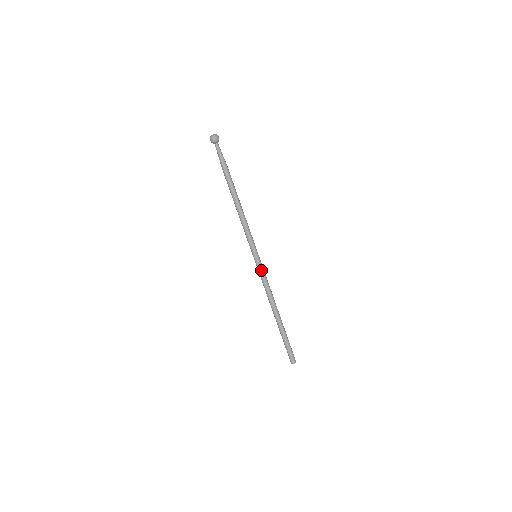
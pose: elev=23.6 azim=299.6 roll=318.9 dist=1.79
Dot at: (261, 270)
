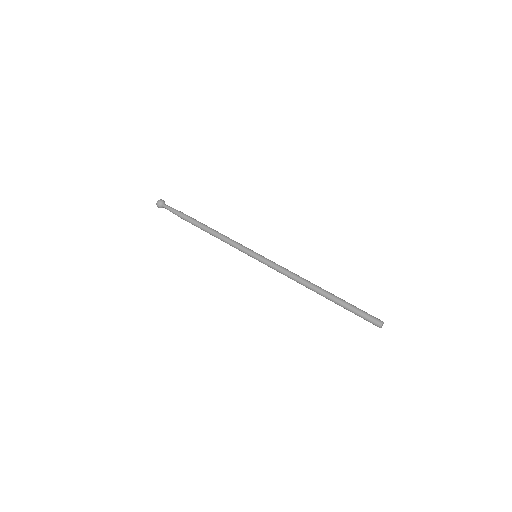
Dot at: (268, 263)
